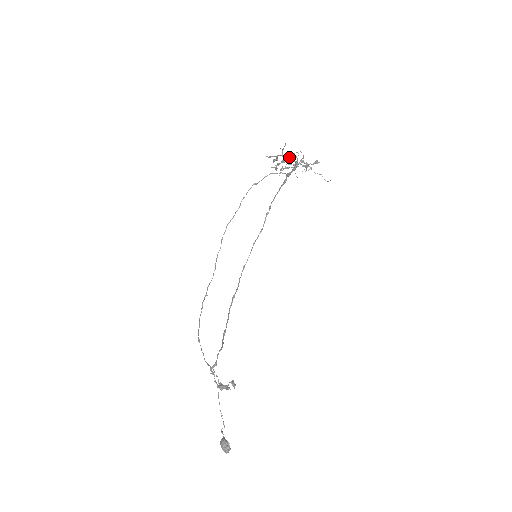
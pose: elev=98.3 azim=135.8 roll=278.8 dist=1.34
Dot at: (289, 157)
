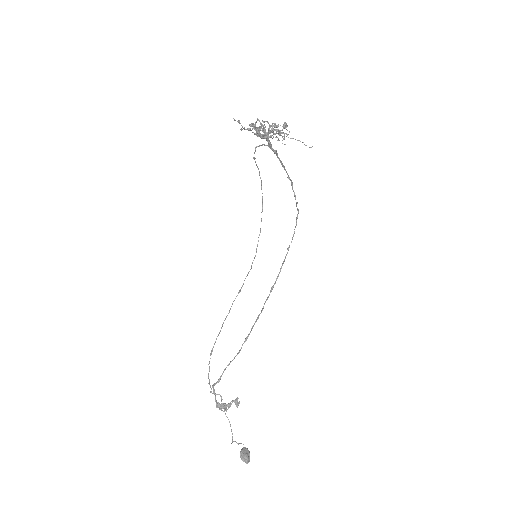
Dot at: (252, 129)
